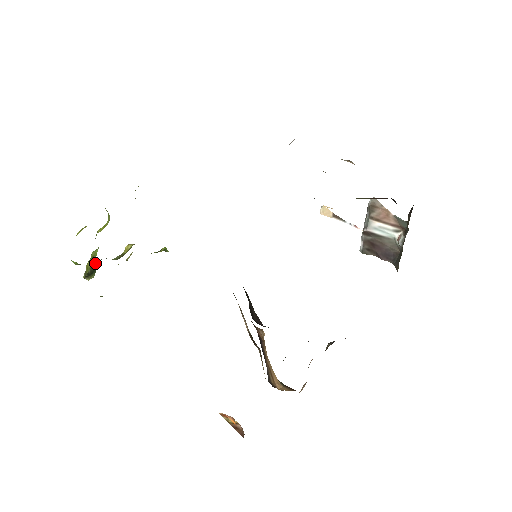
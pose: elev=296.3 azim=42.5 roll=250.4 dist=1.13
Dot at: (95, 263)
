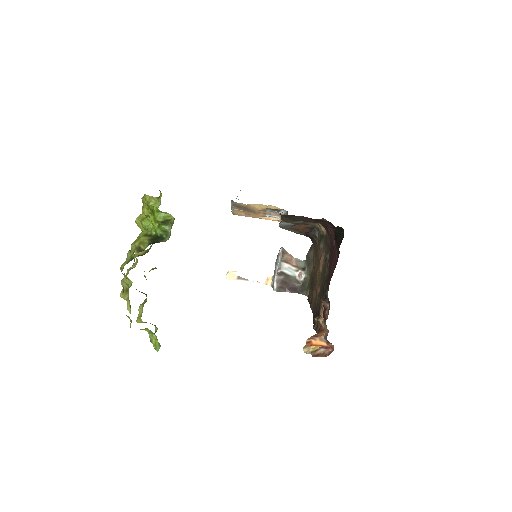
Dot at: (154, 236)
